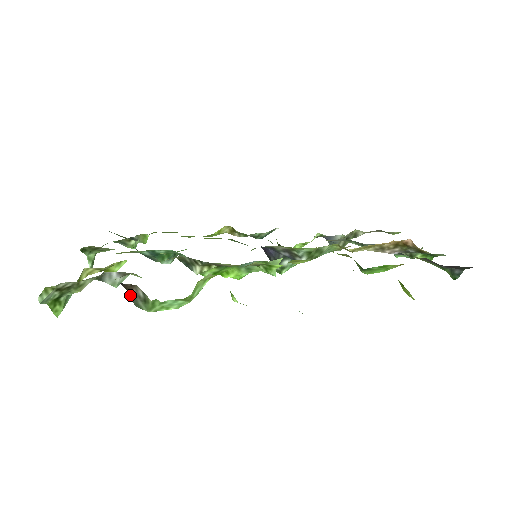
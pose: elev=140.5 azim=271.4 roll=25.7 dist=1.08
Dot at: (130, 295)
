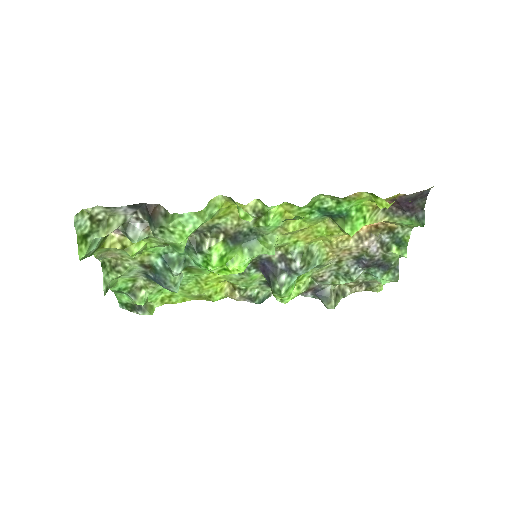
Dot at: (152, 218)
